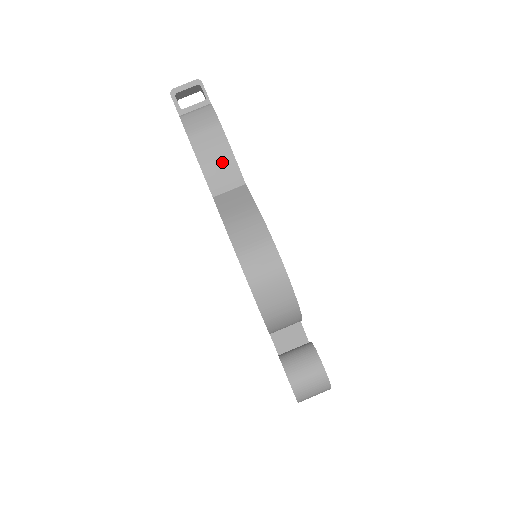
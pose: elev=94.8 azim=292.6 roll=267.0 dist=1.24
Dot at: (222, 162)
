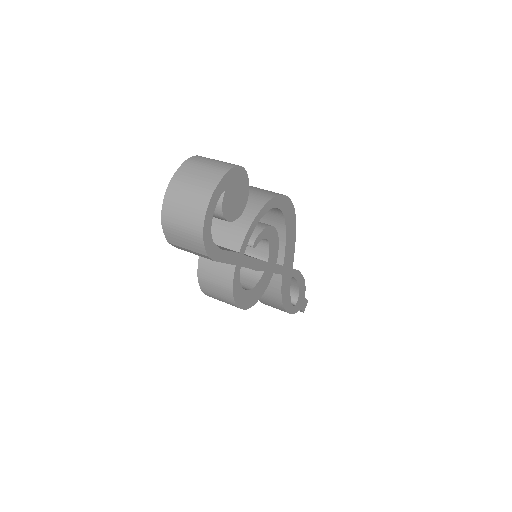
Dot at: occluded
